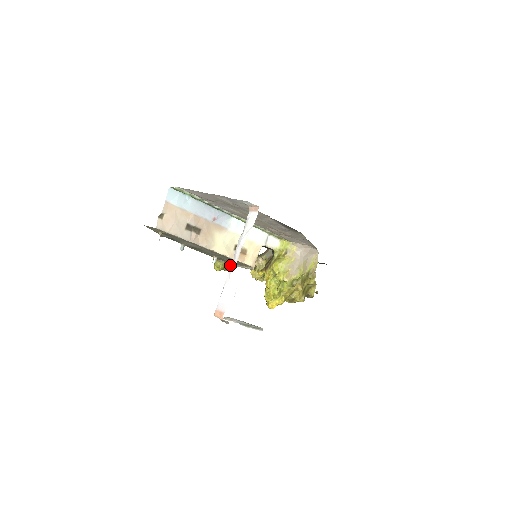
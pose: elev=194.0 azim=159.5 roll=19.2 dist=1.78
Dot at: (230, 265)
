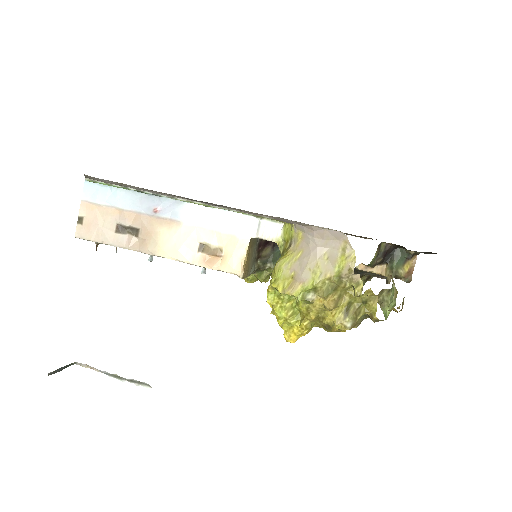
Dot at: (259, 273)
